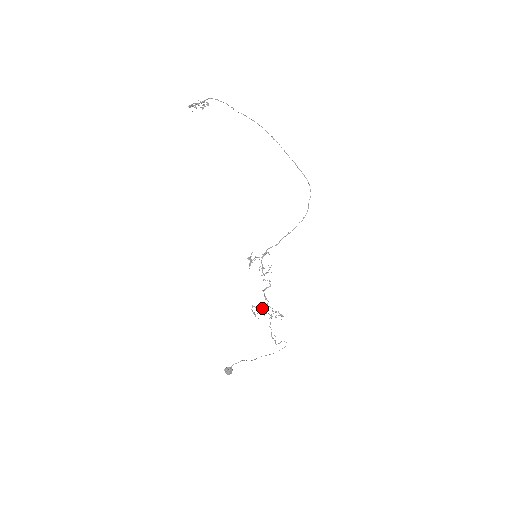
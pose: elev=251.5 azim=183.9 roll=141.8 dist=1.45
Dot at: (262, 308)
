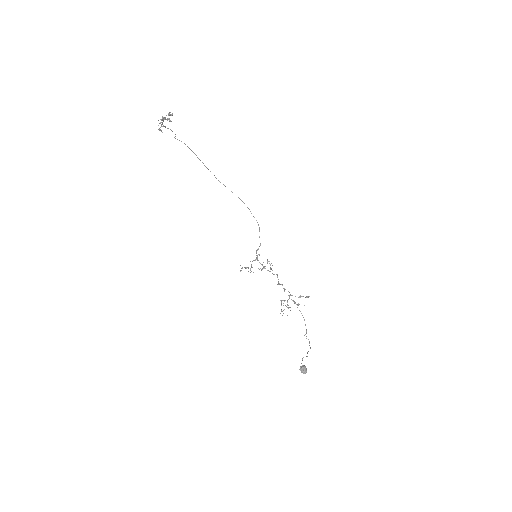
Dot at: occluded
